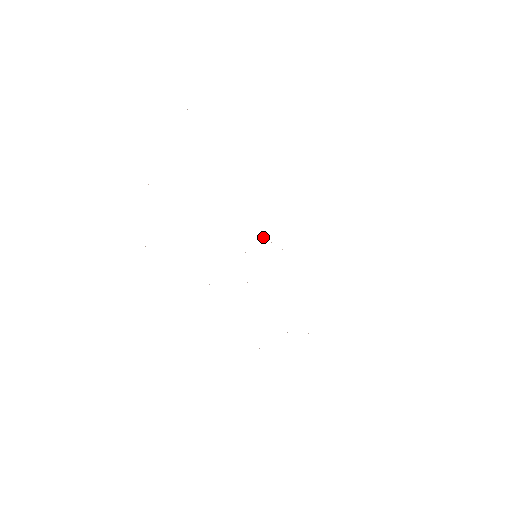
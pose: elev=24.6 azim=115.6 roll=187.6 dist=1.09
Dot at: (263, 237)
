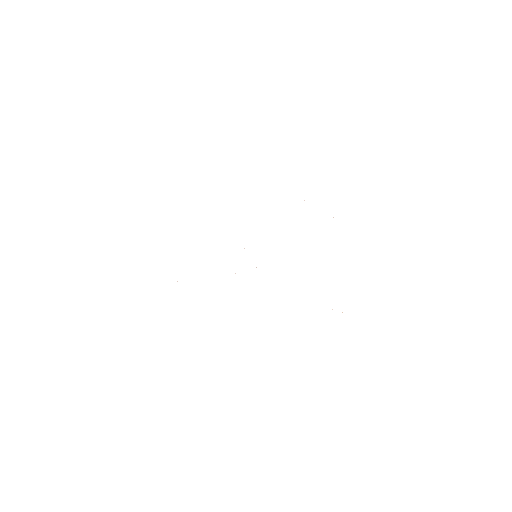
Dot at: occluded
